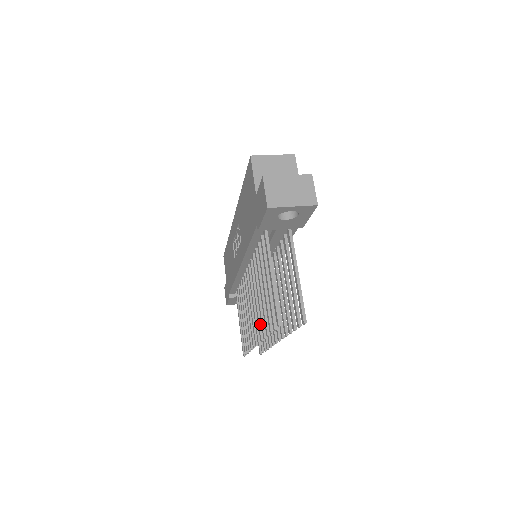
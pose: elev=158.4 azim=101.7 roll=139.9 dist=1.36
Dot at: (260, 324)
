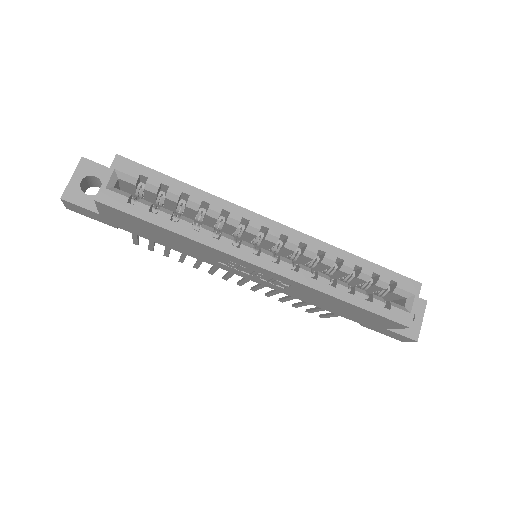
Dot at: occluded
